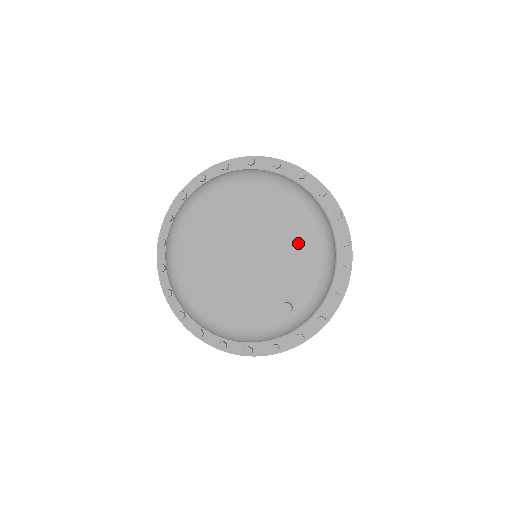
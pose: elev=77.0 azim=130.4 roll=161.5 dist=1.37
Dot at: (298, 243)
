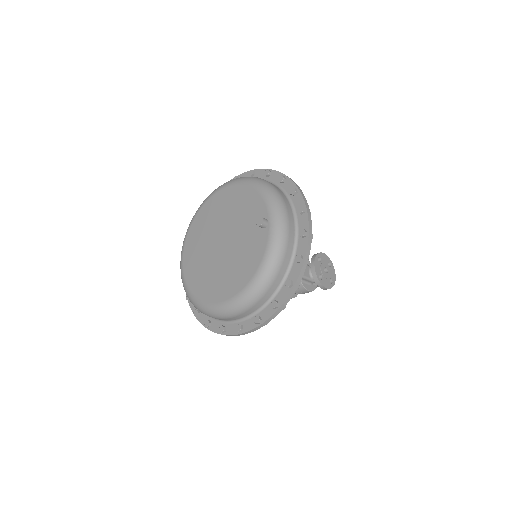
Dot at: (237, 199)
